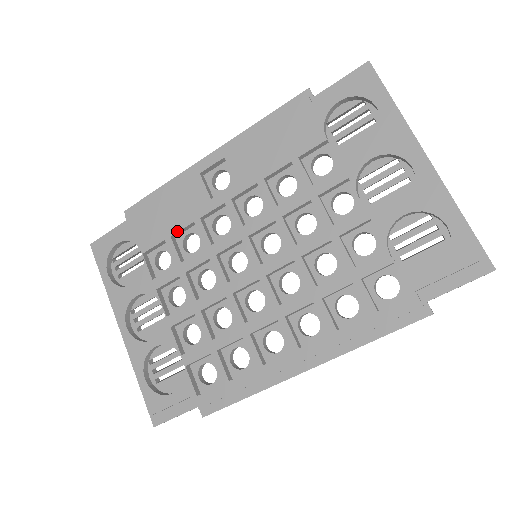
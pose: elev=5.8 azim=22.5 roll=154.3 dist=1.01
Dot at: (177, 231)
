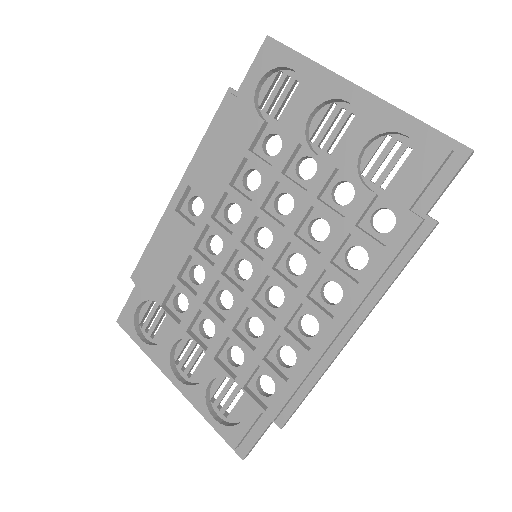
Dot at: (179, 270)
